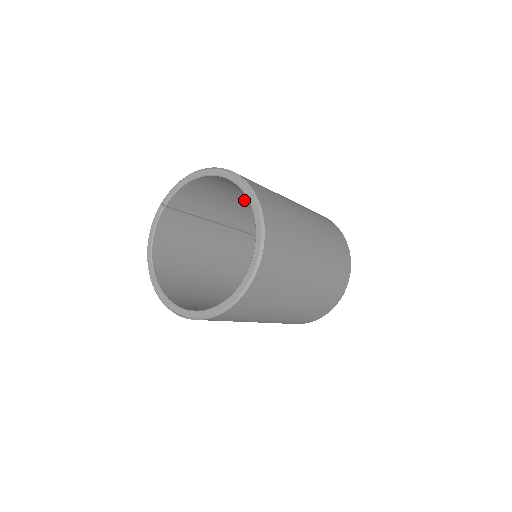
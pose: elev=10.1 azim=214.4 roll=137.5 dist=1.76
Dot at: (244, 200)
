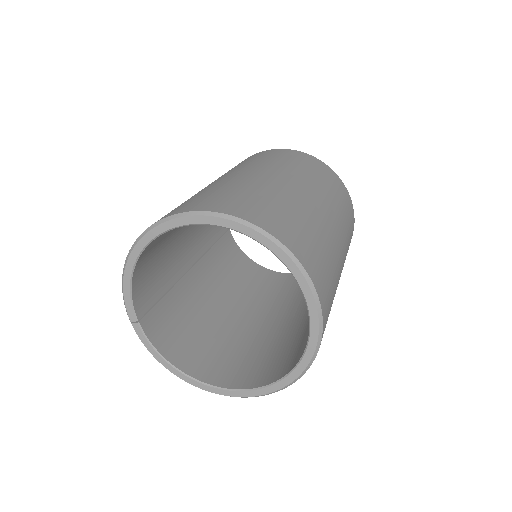
Dot at: (186, 226)
